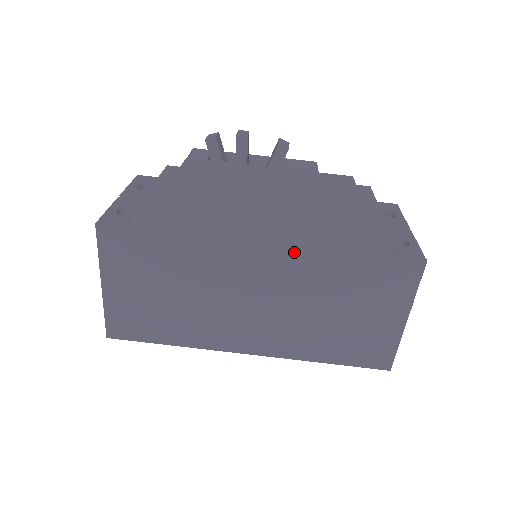
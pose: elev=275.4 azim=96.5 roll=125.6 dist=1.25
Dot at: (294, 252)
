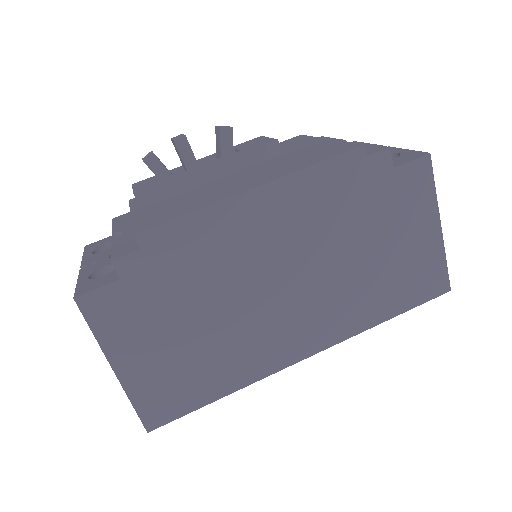
Dot at: (302, 213)
